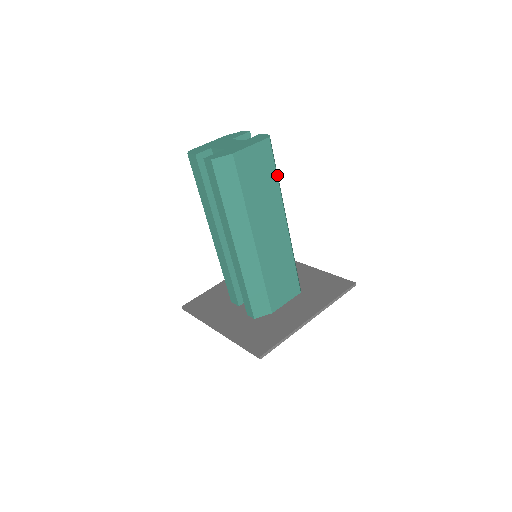
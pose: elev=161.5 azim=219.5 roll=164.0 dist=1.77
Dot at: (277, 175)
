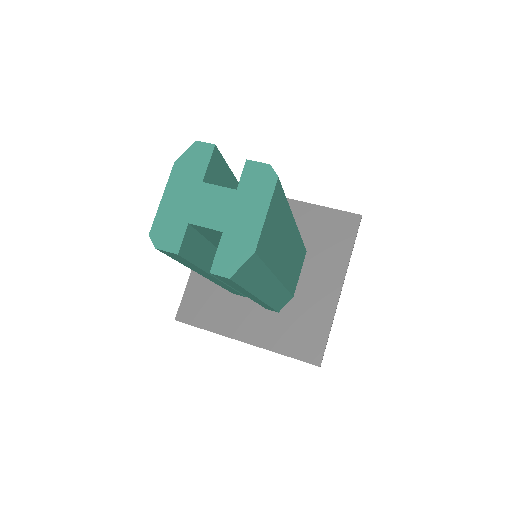
Dot at: occluded
